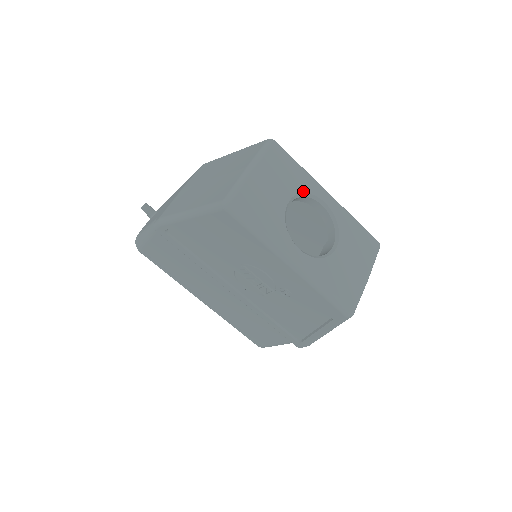
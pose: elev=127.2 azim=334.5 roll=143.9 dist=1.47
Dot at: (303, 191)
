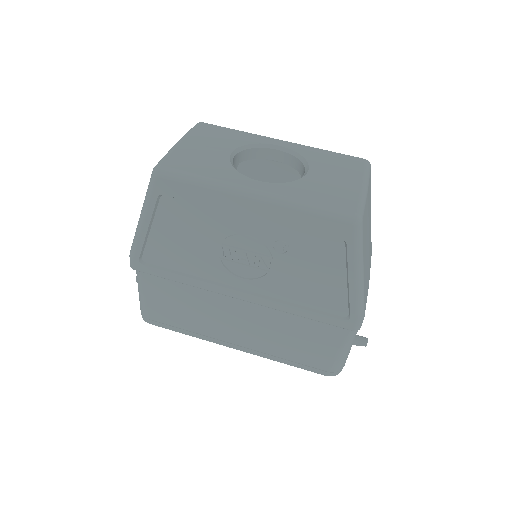
Dot at: (247, 143)
